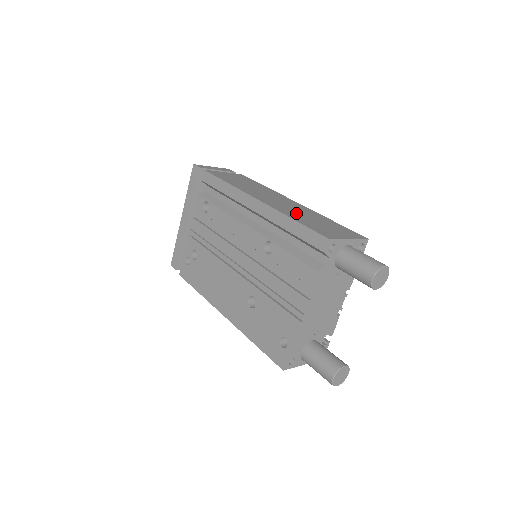
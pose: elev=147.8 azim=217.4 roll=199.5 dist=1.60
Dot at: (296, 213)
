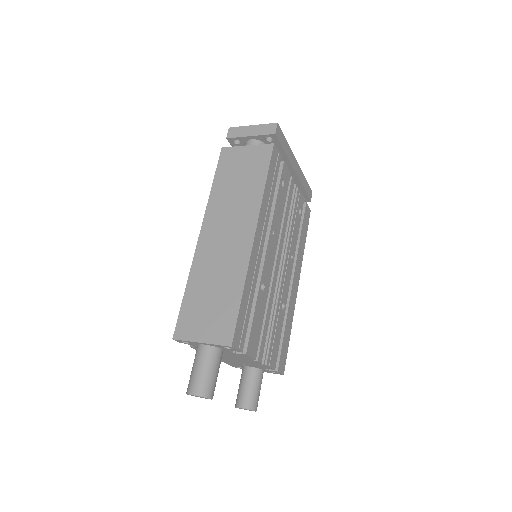
Dot at: (208, 273)
